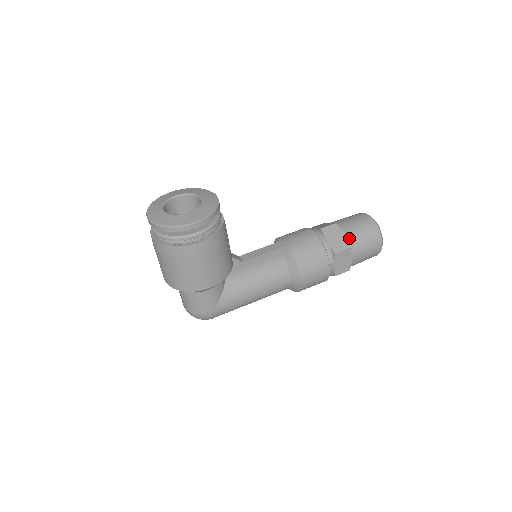
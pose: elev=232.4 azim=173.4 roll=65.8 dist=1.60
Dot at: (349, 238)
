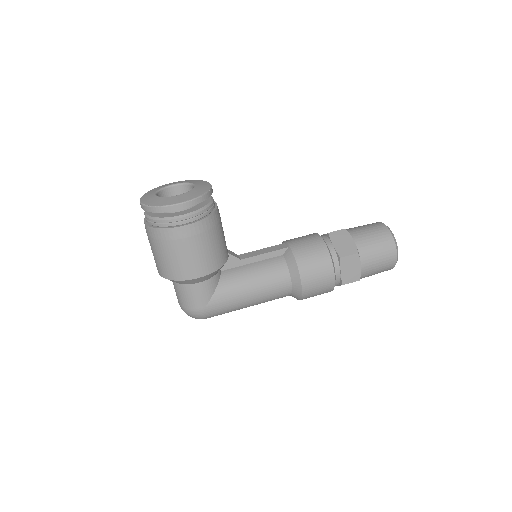
Dot at: (358, 244)
